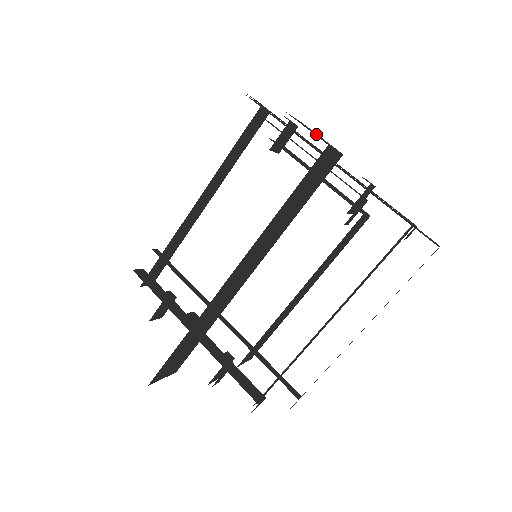
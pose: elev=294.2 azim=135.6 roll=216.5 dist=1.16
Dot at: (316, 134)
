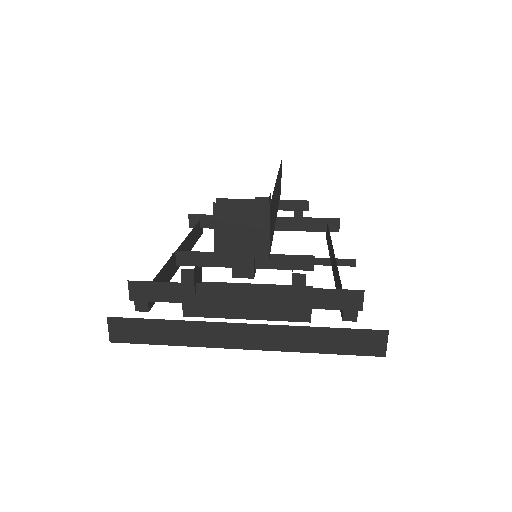
Dot at: occluded
